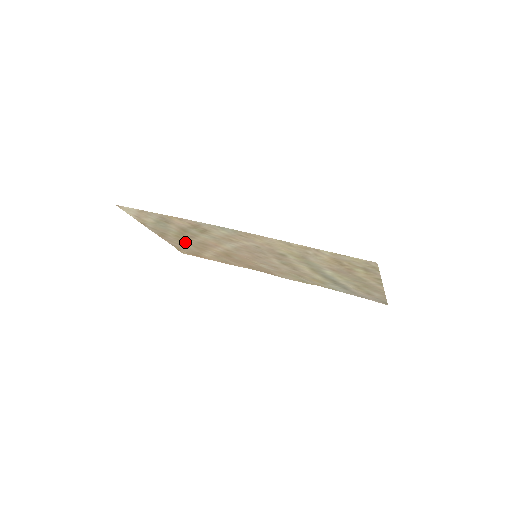
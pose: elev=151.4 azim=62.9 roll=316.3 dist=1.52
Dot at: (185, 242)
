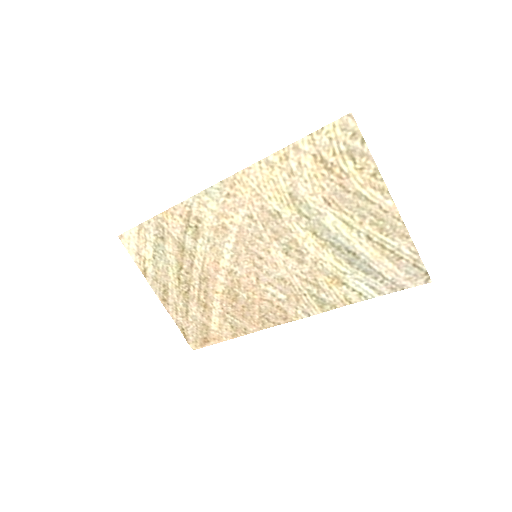
Dot at: (188, 297)
